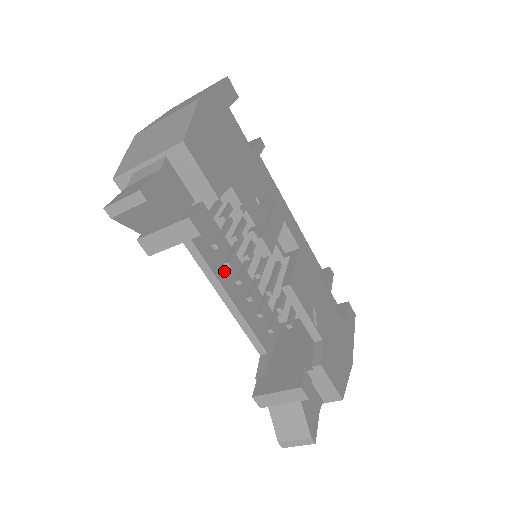
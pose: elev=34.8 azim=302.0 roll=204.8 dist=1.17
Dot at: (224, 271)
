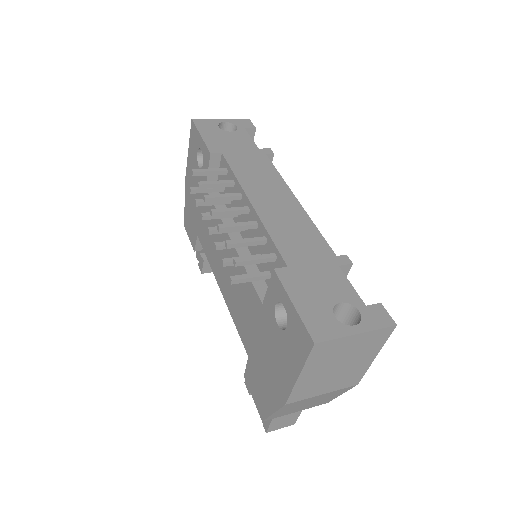
Dot at: occluded
